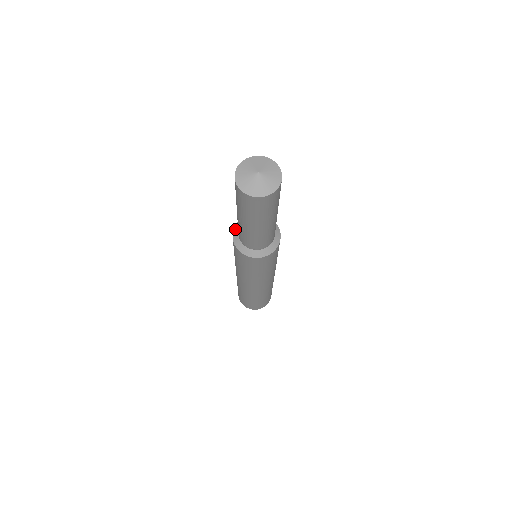
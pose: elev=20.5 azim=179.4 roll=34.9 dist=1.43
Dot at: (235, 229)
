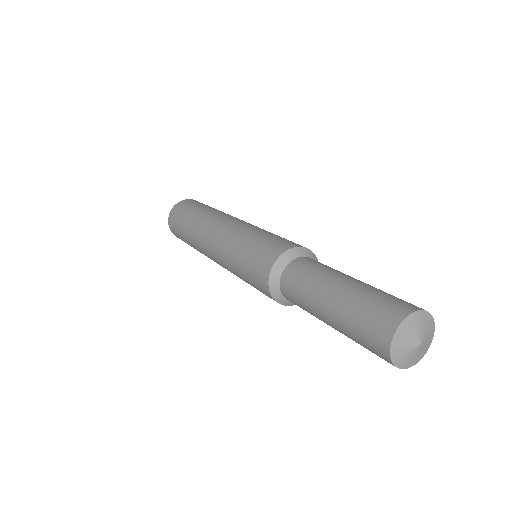
Dot at: (276, 297)
